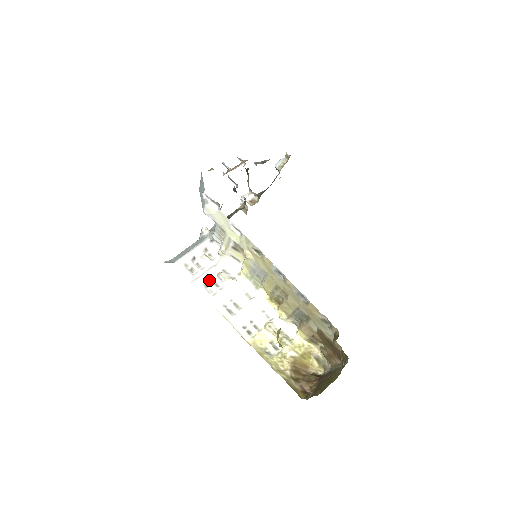
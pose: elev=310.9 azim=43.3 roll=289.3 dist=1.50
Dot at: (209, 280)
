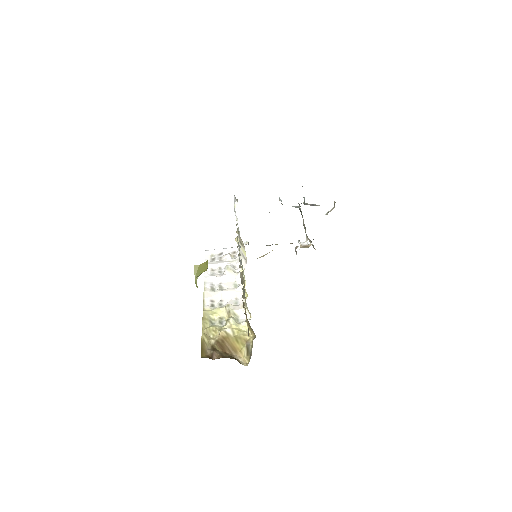
Dot at: (218, 267)
